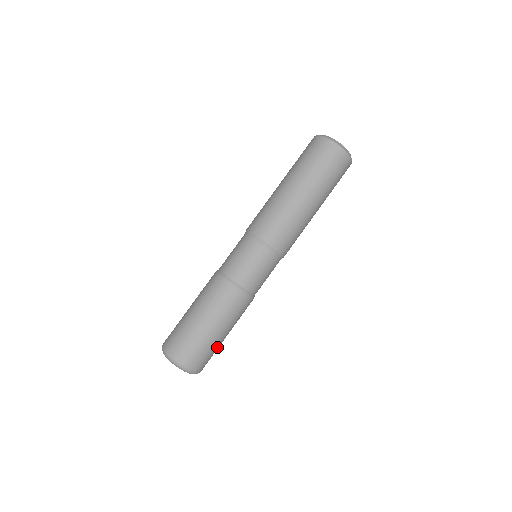
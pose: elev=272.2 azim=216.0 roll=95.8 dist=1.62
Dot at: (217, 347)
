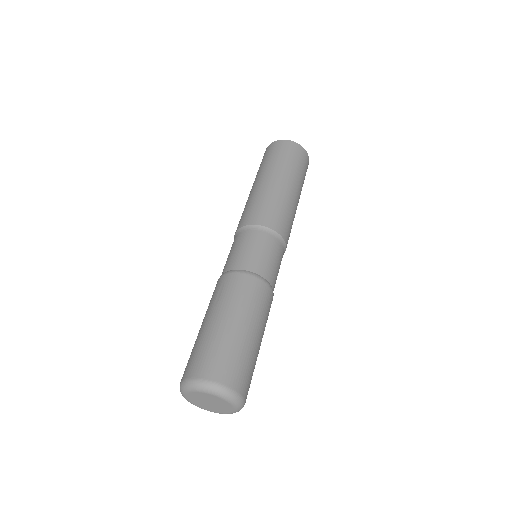
Dot at: (247, 352)
